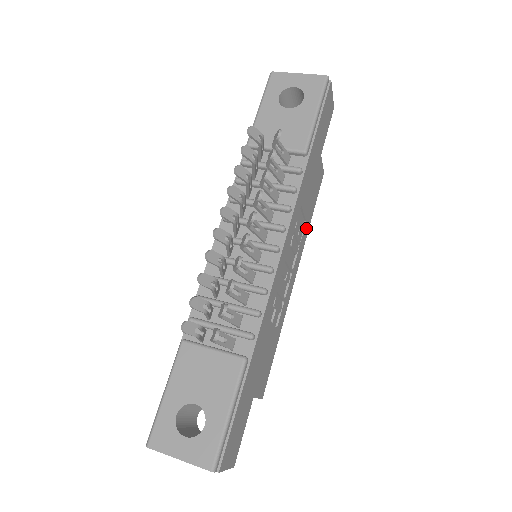
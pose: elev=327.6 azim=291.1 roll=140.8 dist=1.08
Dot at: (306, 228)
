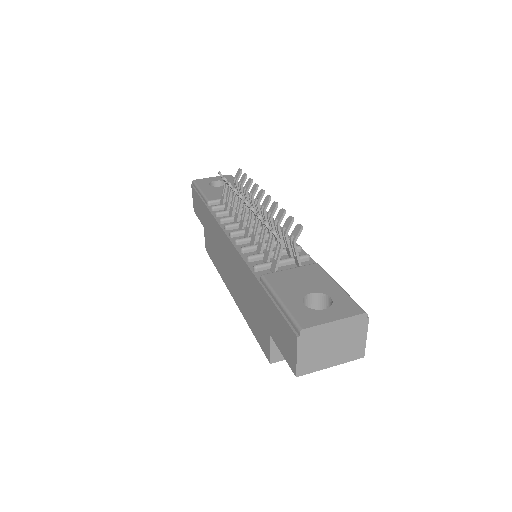
Dot at: occluded
